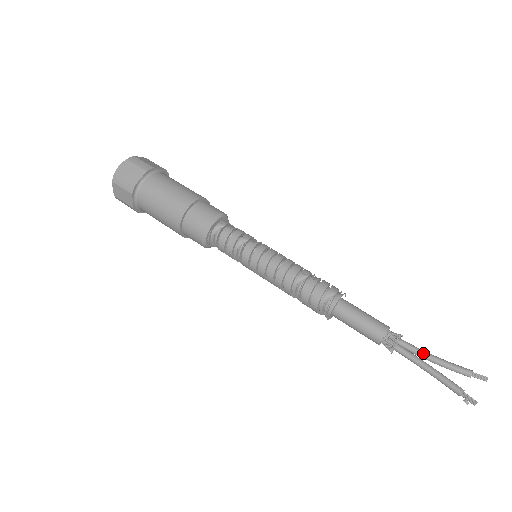
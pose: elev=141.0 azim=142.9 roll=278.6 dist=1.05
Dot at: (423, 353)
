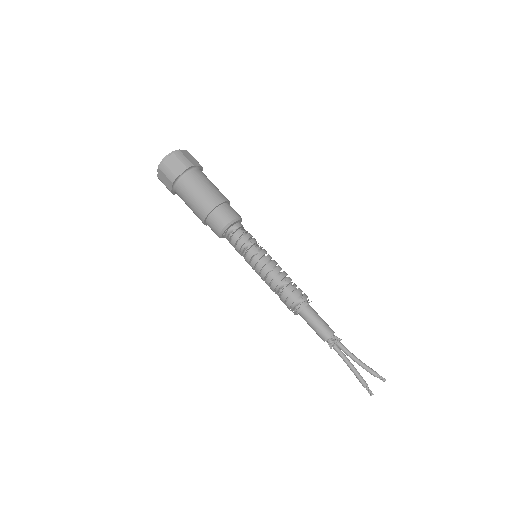
Dot at: (351, 355)
